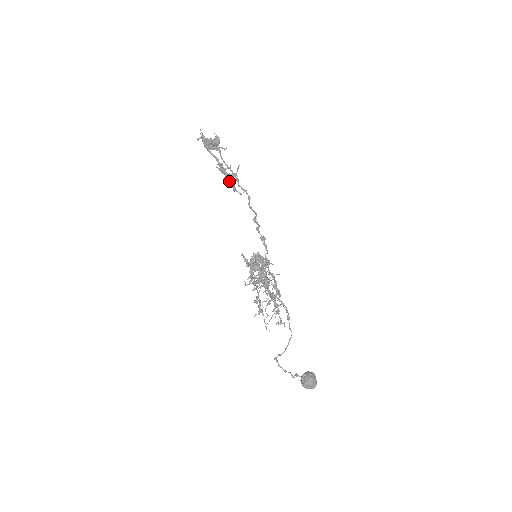
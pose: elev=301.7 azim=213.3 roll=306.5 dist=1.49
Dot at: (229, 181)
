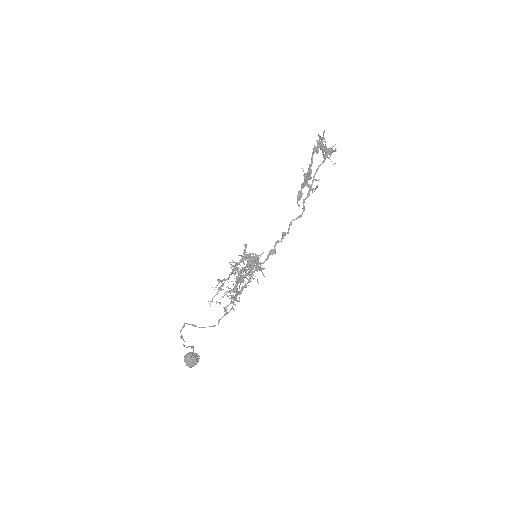
Dot at: occluded
